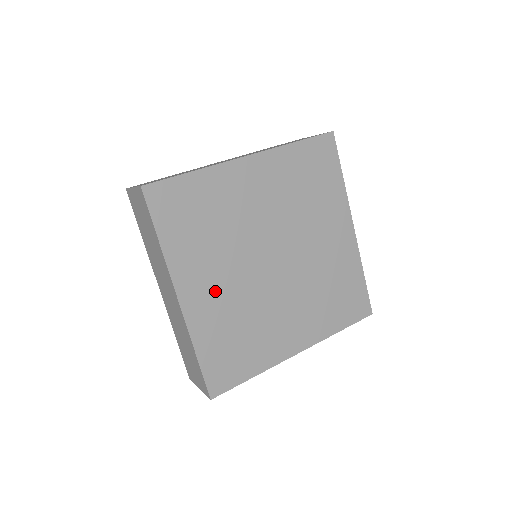
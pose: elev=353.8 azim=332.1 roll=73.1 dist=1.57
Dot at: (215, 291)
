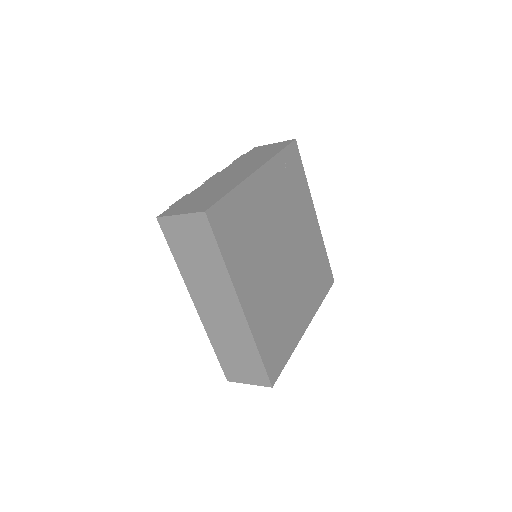
Dot at: (260, 293)
